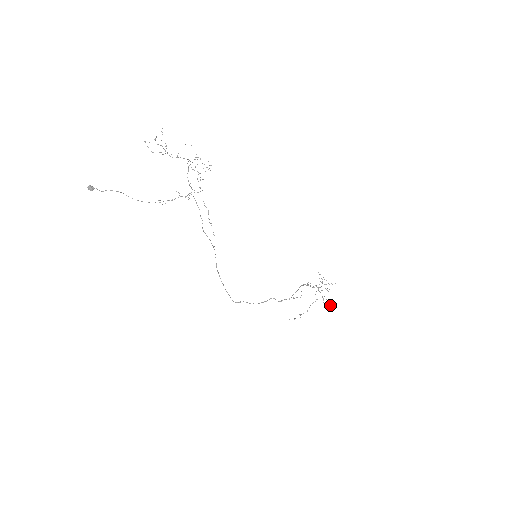
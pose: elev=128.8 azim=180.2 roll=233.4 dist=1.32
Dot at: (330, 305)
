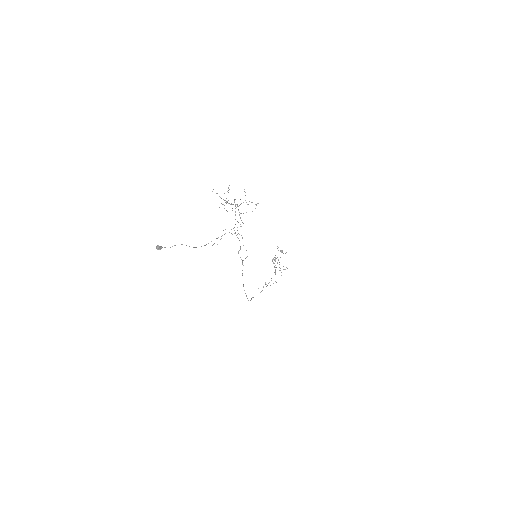
Dot at: (284, 269)
